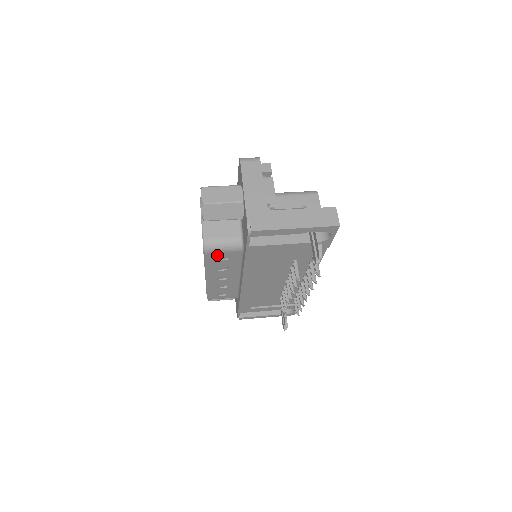
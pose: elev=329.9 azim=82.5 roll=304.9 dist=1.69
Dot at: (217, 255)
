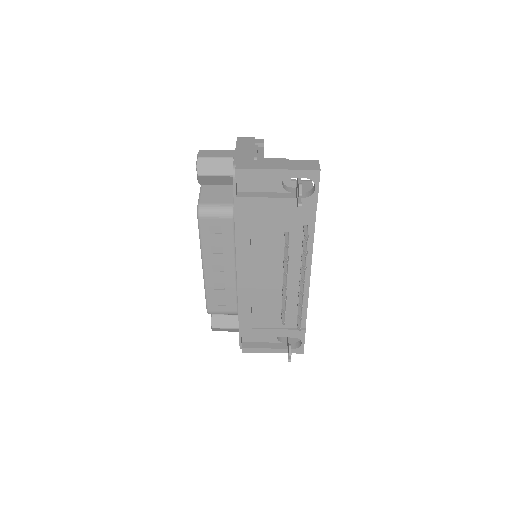
Dot at: (210, 223)
